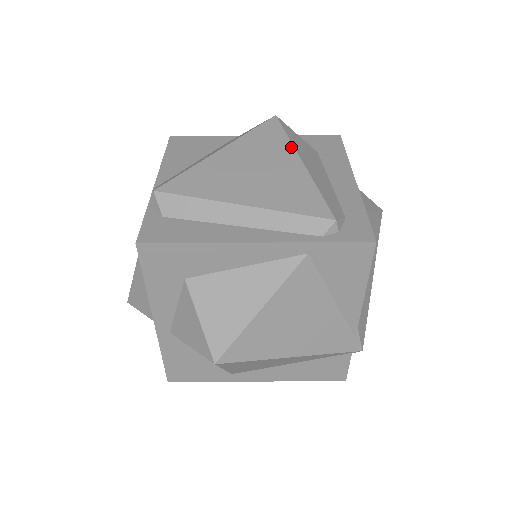
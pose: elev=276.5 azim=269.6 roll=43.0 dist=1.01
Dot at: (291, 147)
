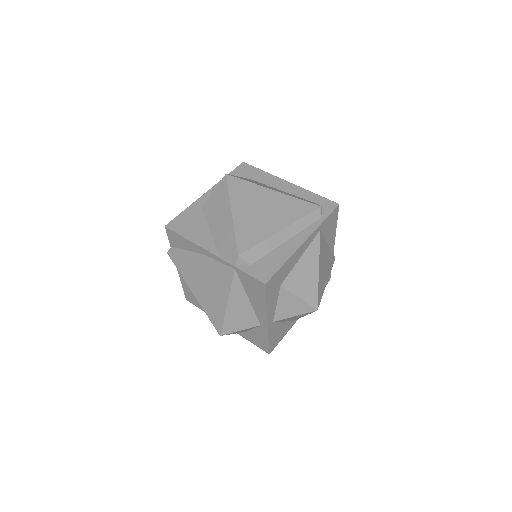
Dot at: (258, 186)
